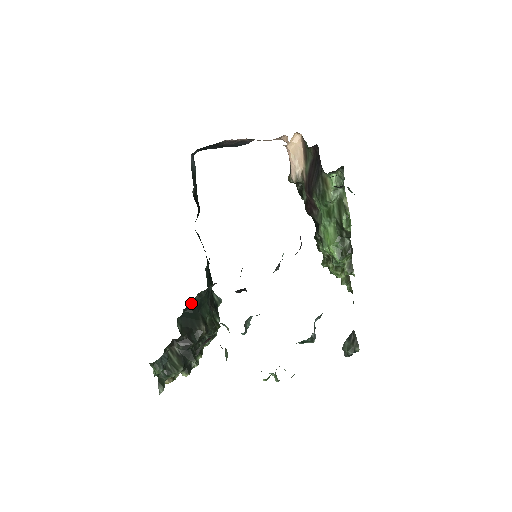
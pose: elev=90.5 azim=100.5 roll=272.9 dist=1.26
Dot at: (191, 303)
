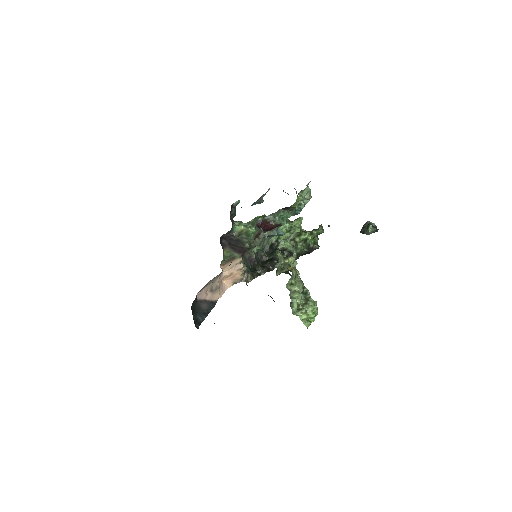
Dot at: occluded
